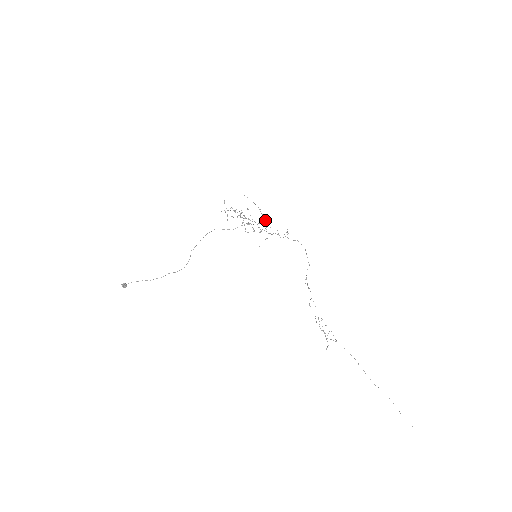
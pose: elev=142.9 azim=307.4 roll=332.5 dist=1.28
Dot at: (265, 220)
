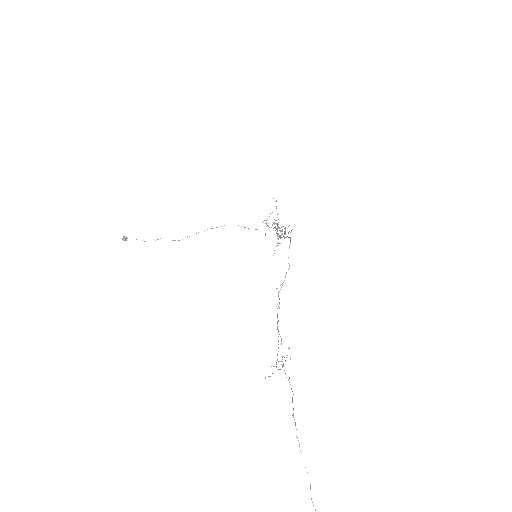
Dot at: occluded
